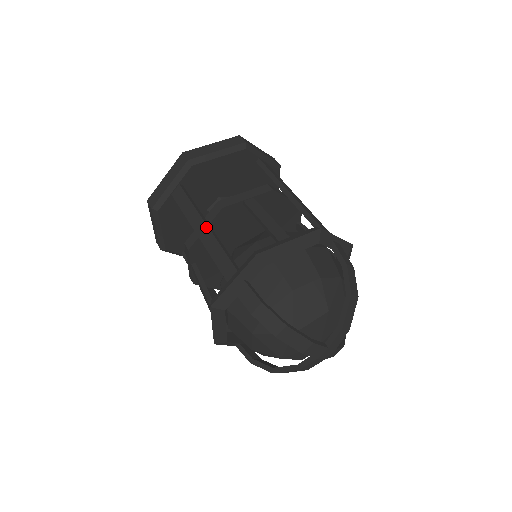
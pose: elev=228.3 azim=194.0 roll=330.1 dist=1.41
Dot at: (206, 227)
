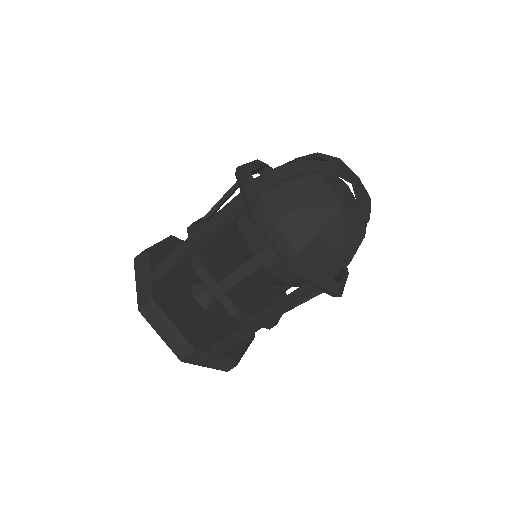
Dot at: (195, 233)
